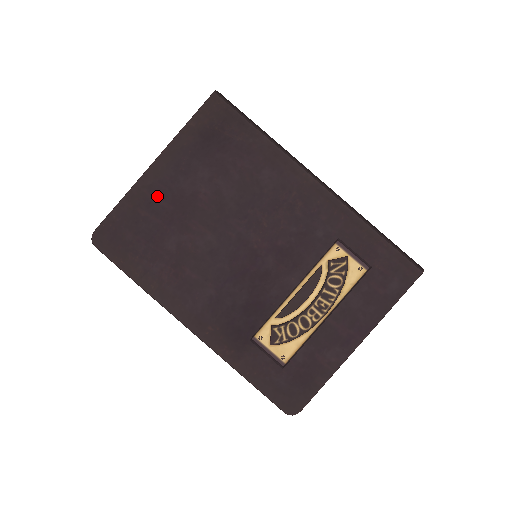
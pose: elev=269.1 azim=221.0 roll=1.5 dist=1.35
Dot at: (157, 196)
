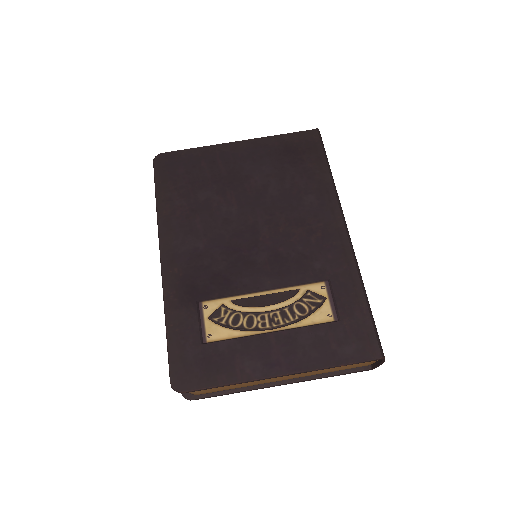
Dot at: (223, 161)
